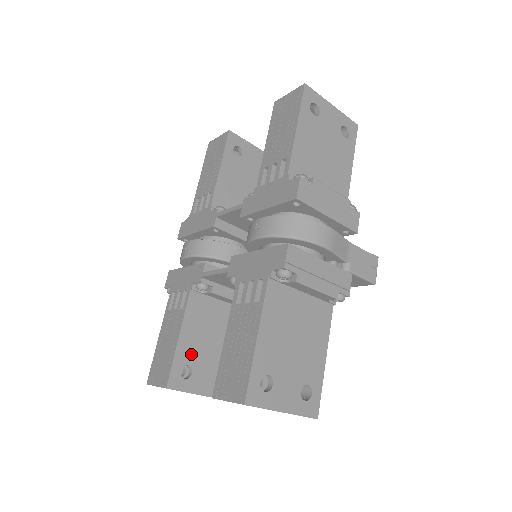
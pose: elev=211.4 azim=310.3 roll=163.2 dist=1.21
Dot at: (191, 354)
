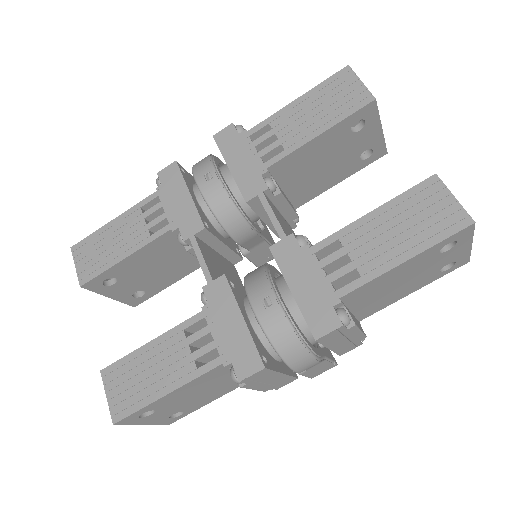
Dot at: (126, 272)
